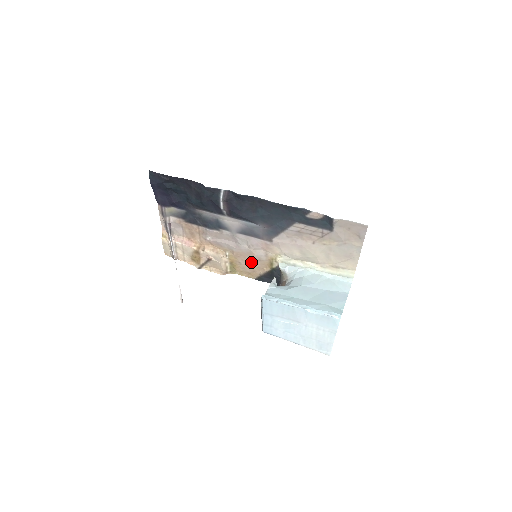
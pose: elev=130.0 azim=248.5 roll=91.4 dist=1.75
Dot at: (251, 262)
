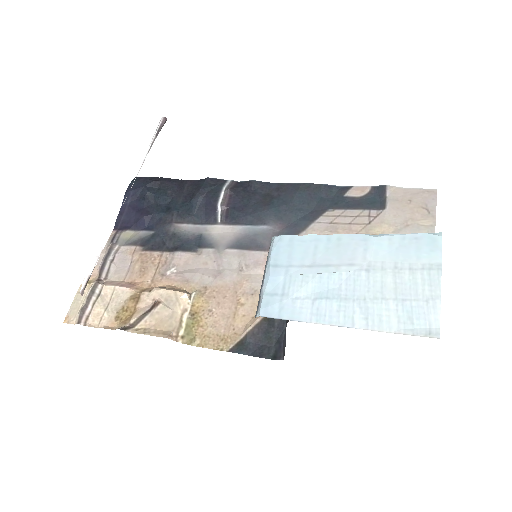
Dot at: (234, 305)
